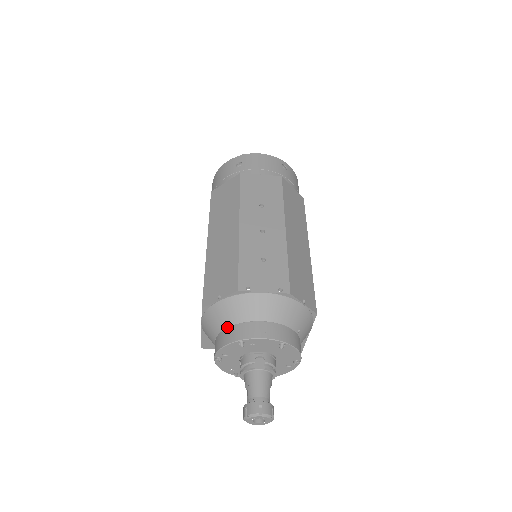
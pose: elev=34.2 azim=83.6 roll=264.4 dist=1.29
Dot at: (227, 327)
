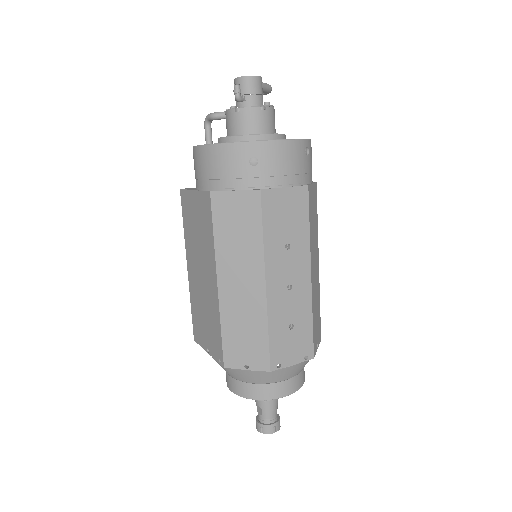
Dot at: (250, 383)
